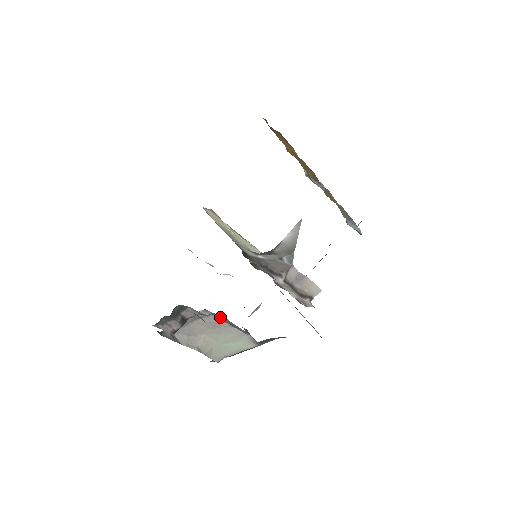
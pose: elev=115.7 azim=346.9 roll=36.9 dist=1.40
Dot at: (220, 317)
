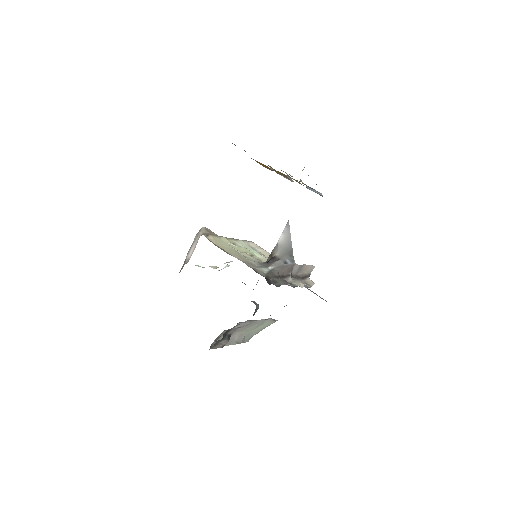
Dot at: (252, 320)
